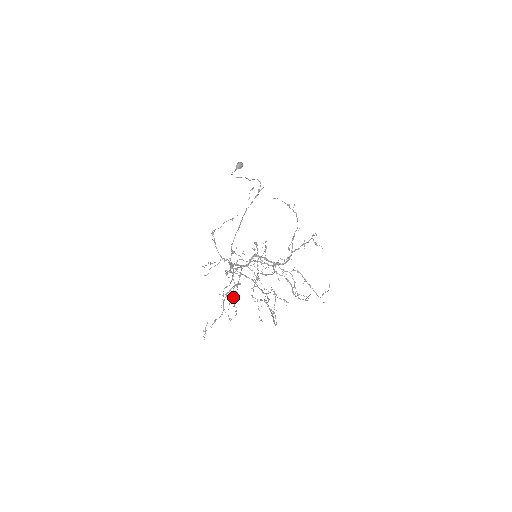
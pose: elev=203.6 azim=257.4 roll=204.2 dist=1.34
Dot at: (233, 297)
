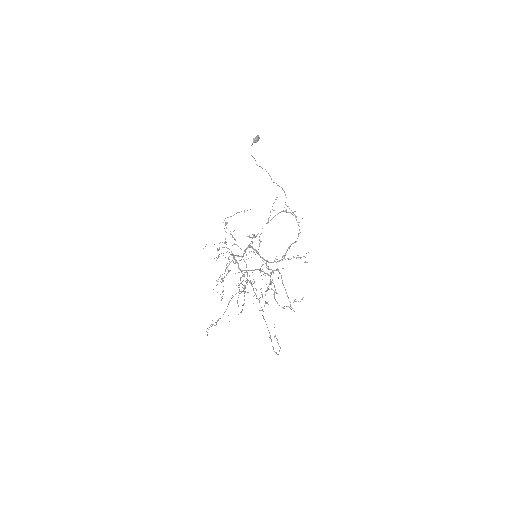
Dot at: (223, 281)
